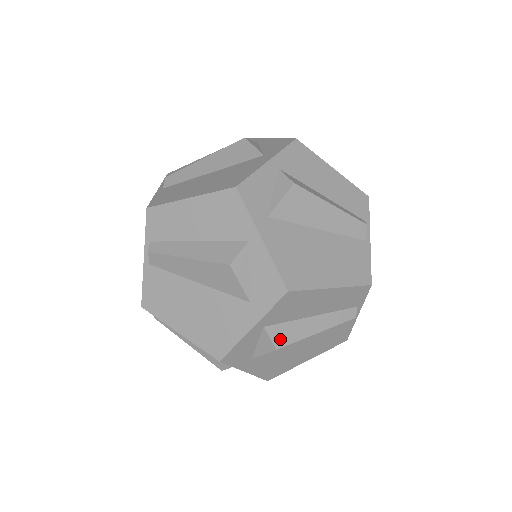
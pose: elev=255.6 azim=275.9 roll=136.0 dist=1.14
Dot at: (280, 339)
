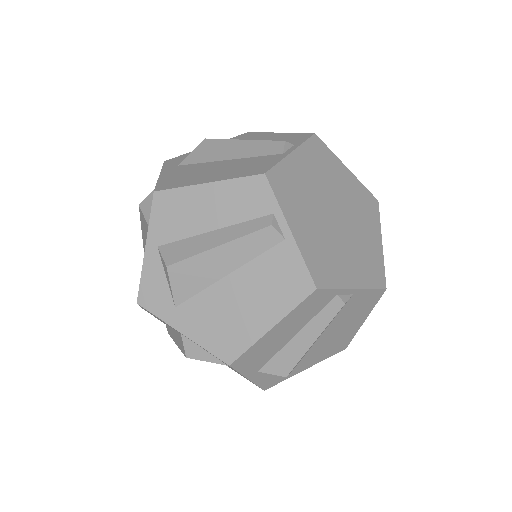
Dot at: occluded
